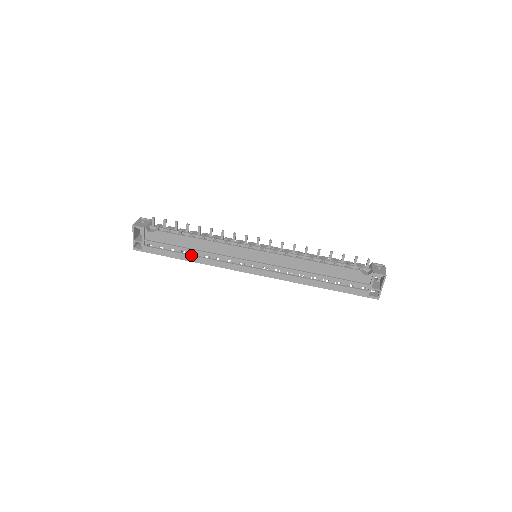
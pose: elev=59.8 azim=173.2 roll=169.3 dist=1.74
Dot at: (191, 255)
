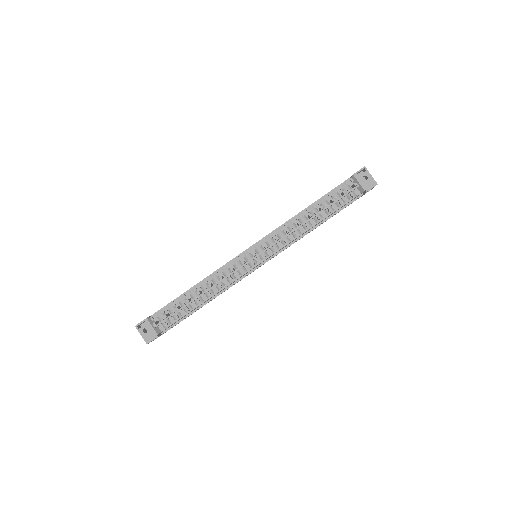
Dot at: occluded
